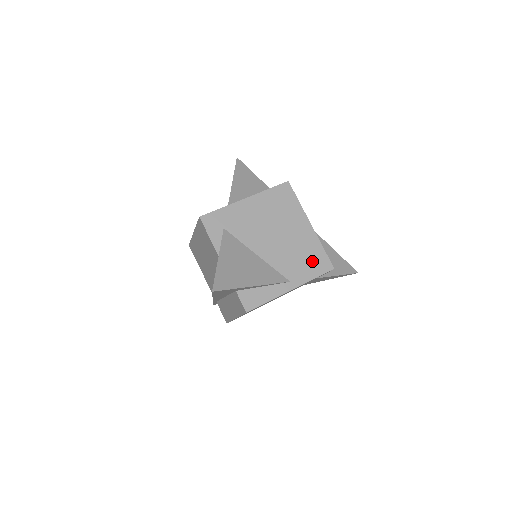
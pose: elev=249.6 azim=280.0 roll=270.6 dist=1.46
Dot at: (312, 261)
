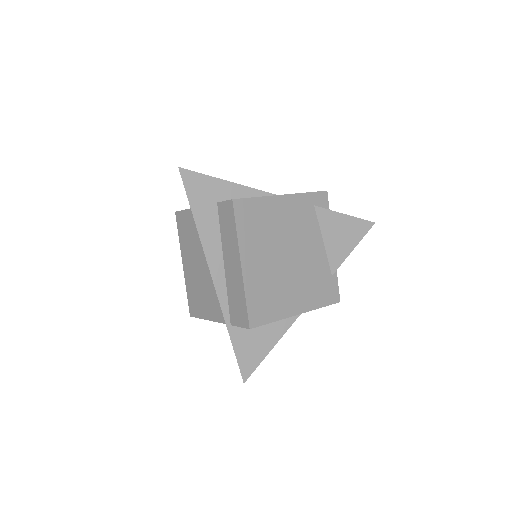
Dot at: occluded
